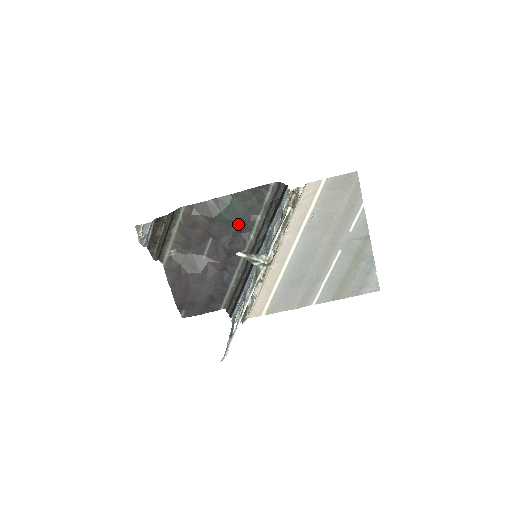
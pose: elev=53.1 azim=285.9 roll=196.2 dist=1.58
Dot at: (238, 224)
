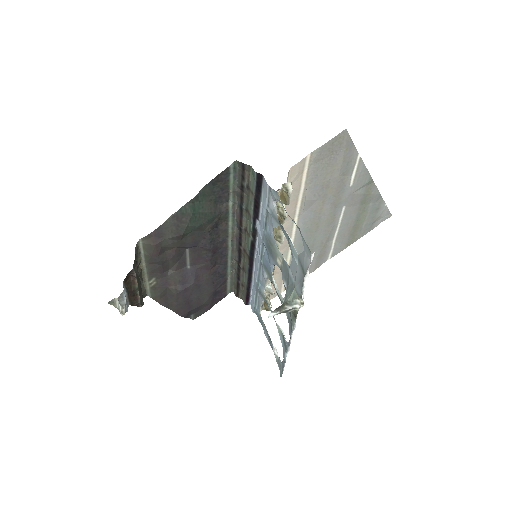
Dot at: (211, 222)
